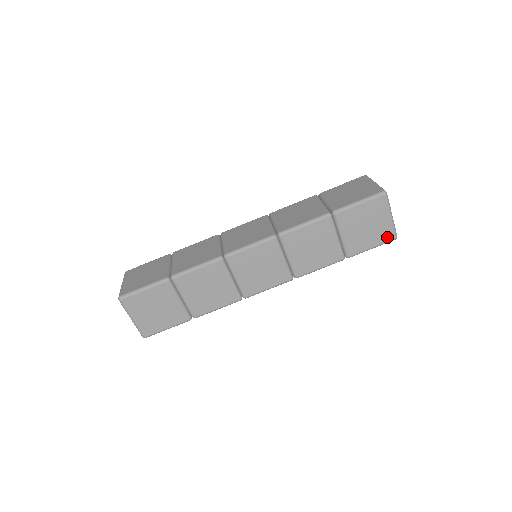
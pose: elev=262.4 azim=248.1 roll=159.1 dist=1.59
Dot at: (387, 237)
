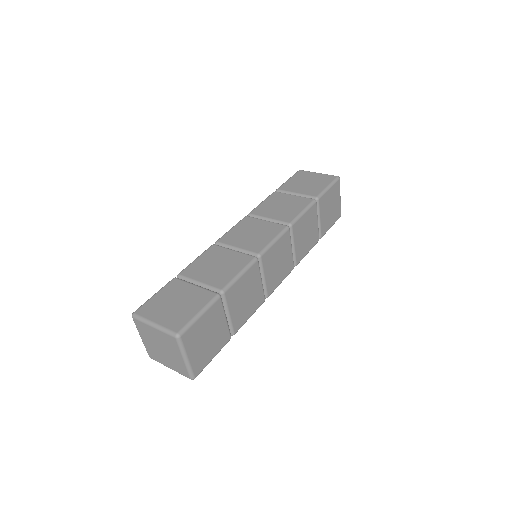
Dot at: (330, 179)
